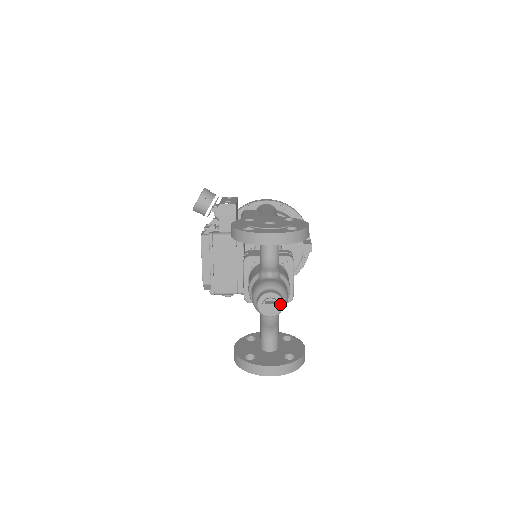
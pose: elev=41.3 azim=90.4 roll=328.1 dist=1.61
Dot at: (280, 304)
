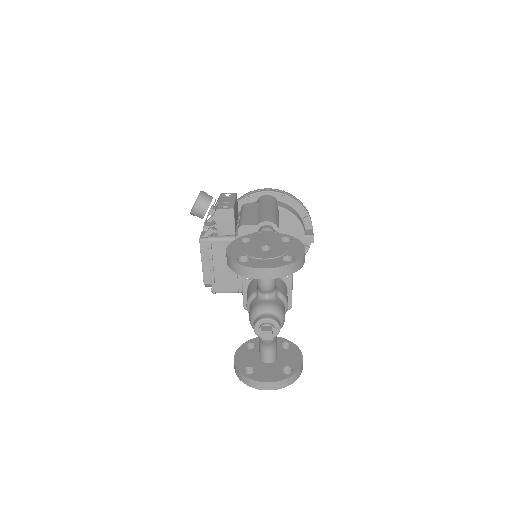
Dot at: (276, 328)
